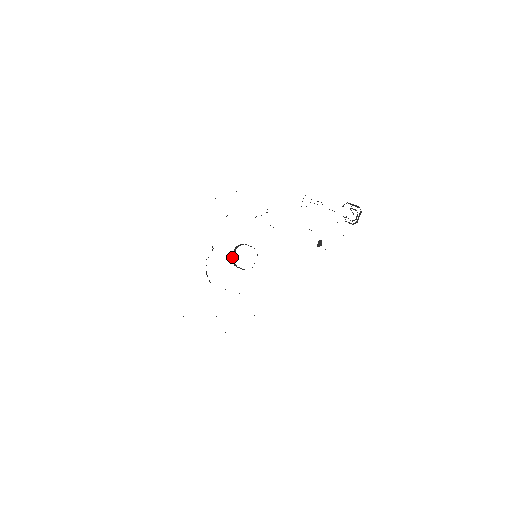
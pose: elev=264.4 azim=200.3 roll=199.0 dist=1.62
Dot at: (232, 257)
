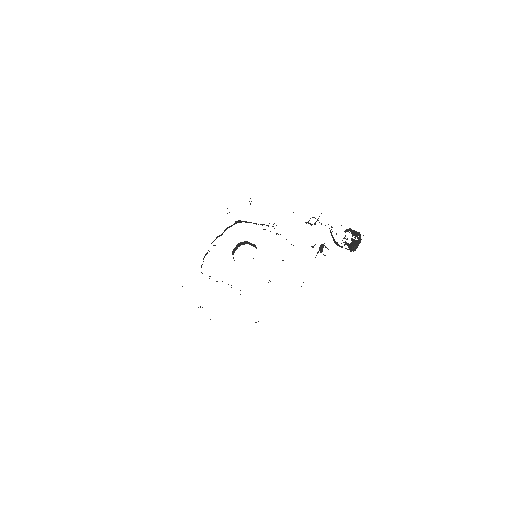
Dot at: (233, 252)
